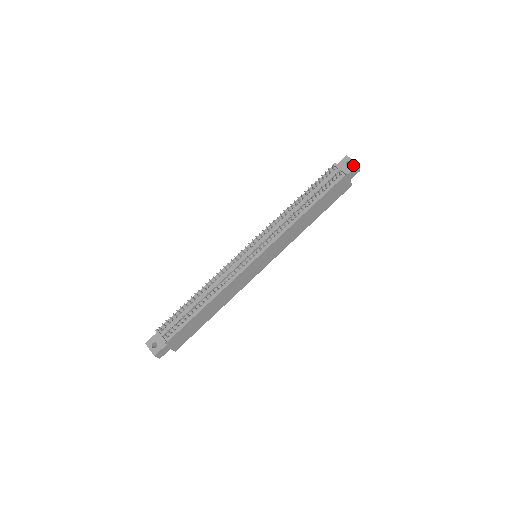
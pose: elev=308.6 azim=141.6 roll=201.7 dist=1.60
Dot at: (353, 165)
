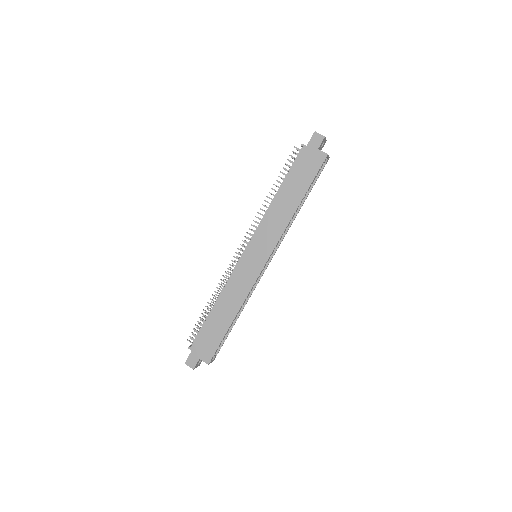
Dot at: (313, 136)
